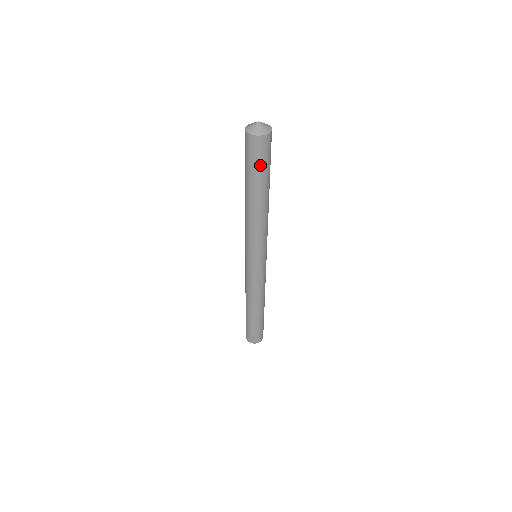
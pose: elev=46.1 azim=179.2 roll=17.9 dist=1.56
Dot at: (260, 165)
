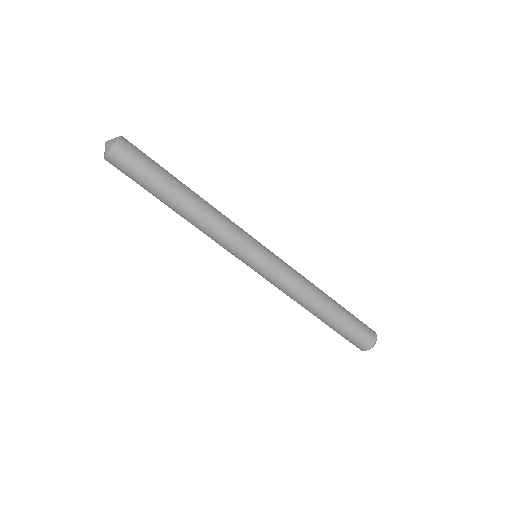
Dot at: (135, 180)
